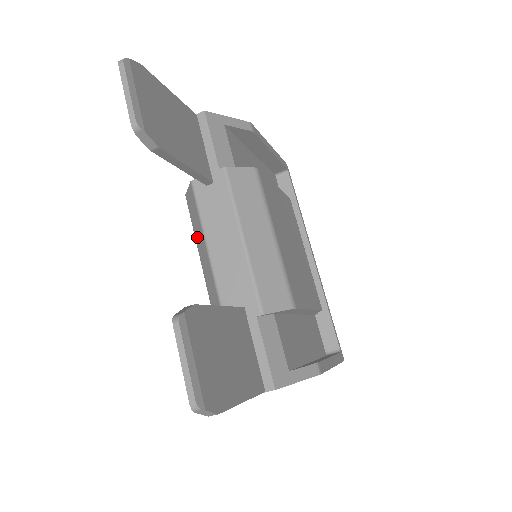
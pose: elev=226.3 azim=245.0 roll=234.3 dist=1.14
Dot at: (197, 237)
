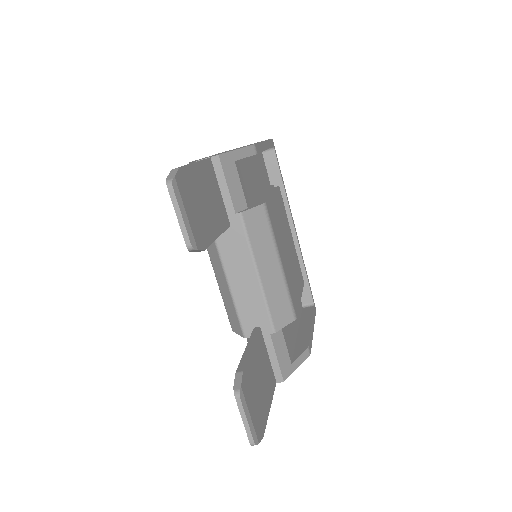
Dot at: (213, 261)
